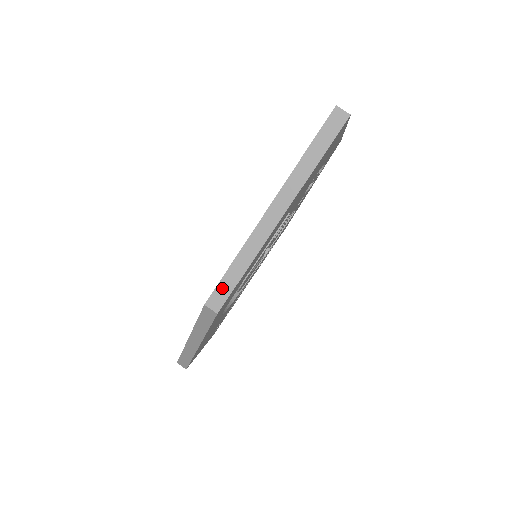
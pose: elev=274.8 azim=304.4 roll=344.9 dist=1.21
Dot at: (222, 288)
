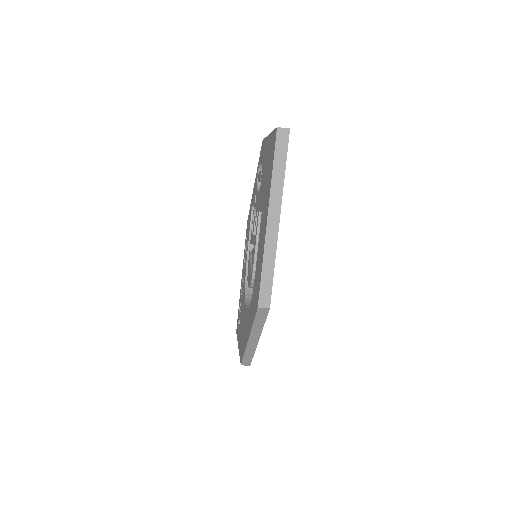
Dot at: (264, 289)
